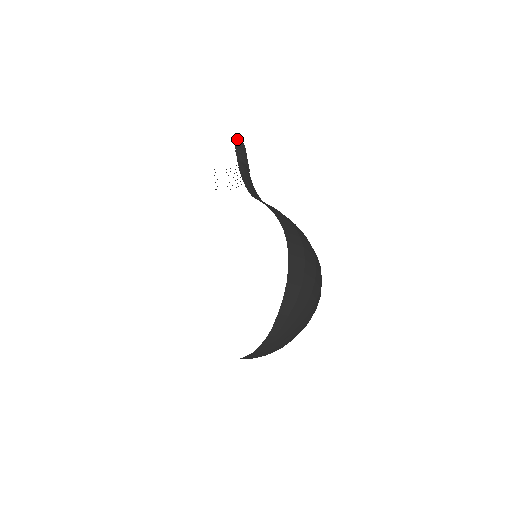
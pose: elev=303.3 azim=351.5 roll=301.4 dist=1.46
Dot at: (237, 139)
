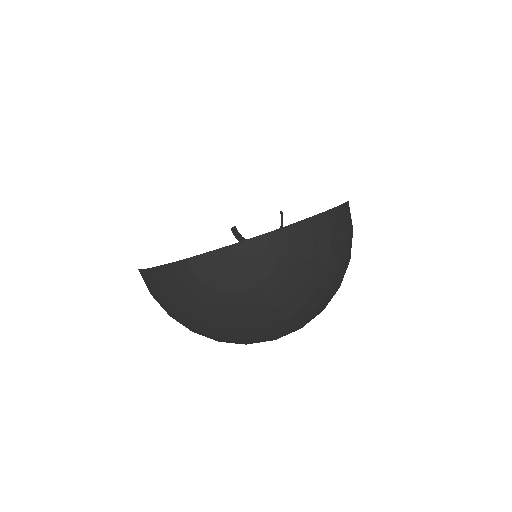
Dot at: occluded
